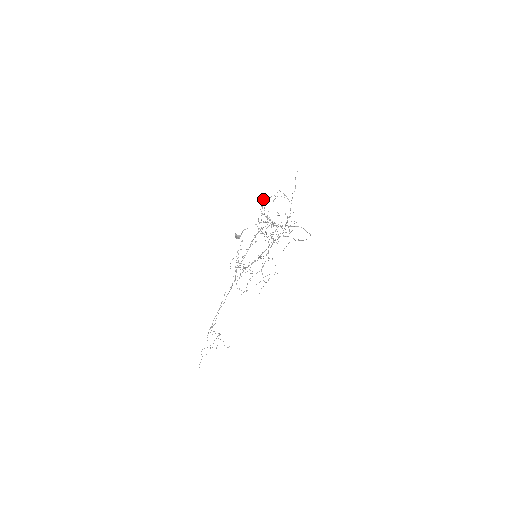
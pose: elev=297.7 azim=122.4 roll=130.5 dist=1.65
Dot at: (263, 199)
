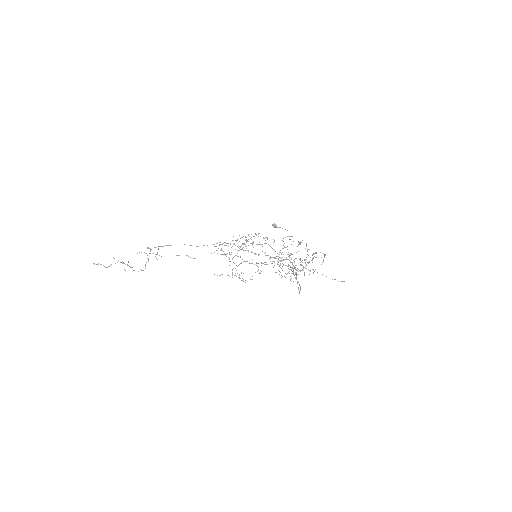
Dot at: occluded
